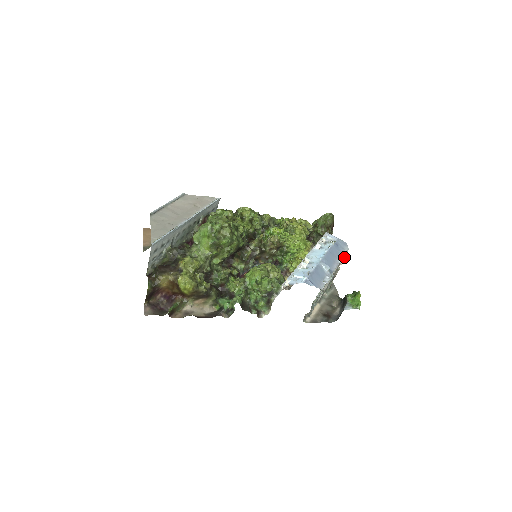
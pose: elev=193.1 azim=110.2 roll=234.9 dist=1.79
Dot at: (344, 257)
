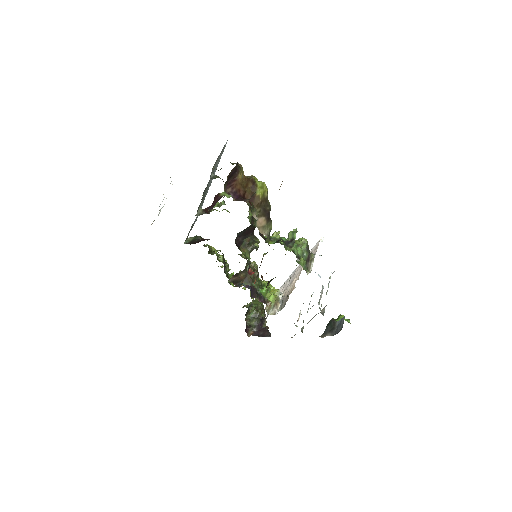
Dot at: (300, 311)
